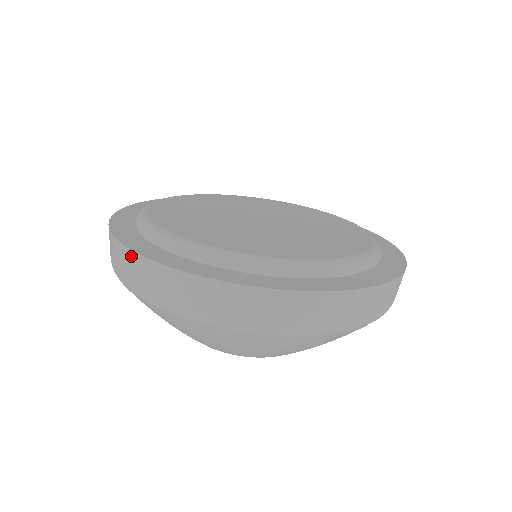
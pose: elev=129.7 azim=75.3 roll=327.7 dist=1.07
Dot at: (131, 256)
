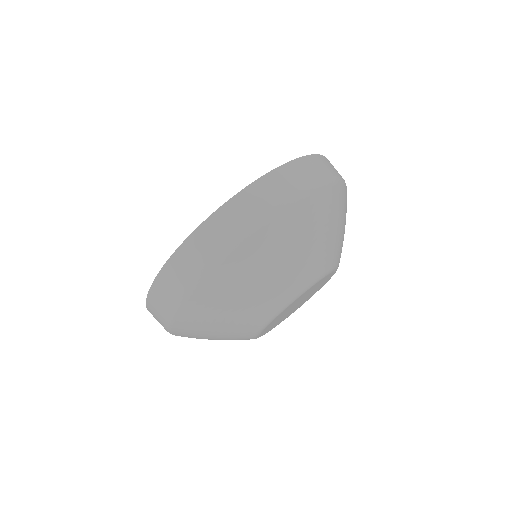
Dot at: (188, 244)
